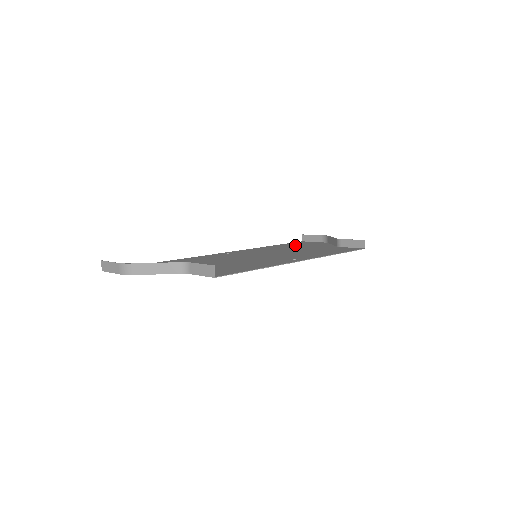
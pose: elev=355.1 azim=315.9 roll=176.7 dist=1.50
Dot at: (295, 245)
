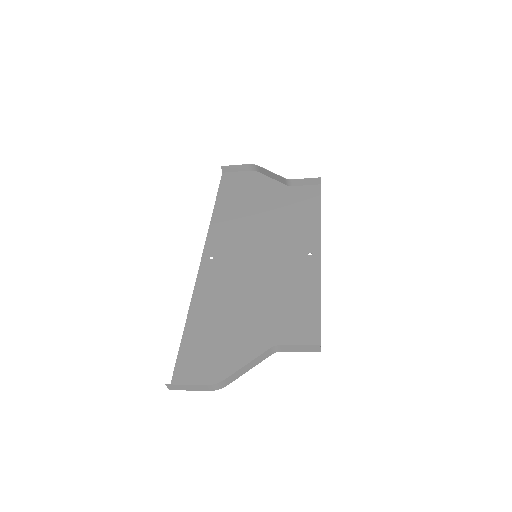
Dot at: (239, 194)
